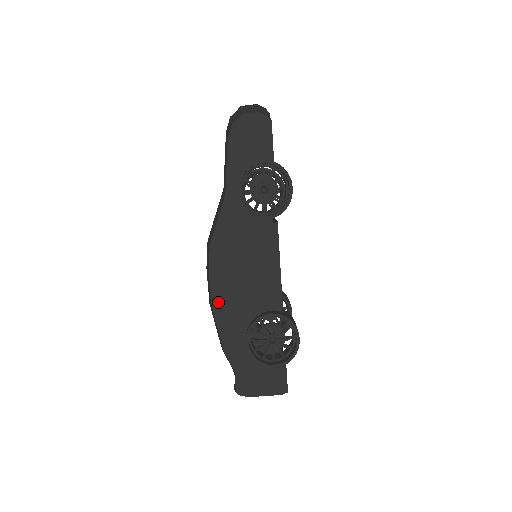
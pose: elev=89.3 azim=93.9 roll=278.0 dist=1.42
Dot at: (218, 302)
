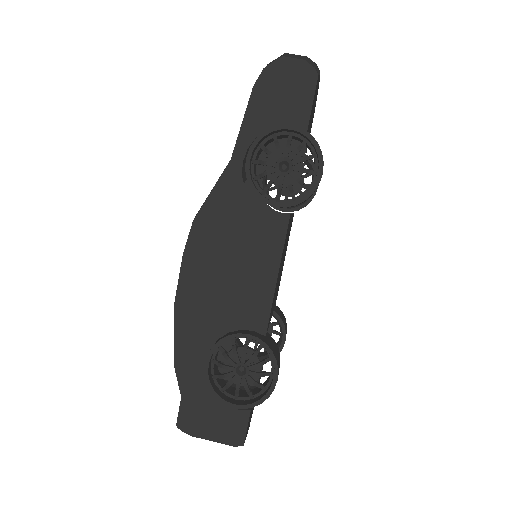
Dot at: (184, 299)
